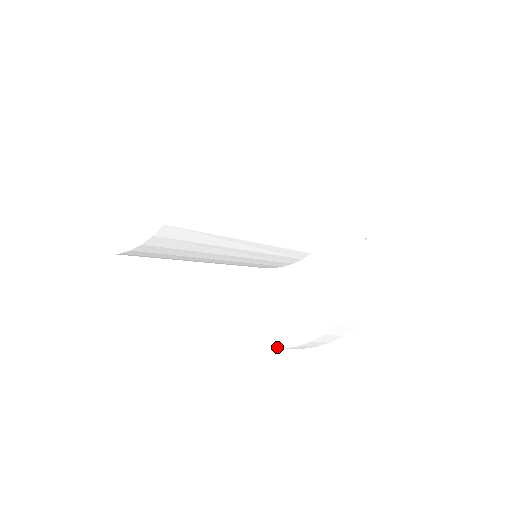
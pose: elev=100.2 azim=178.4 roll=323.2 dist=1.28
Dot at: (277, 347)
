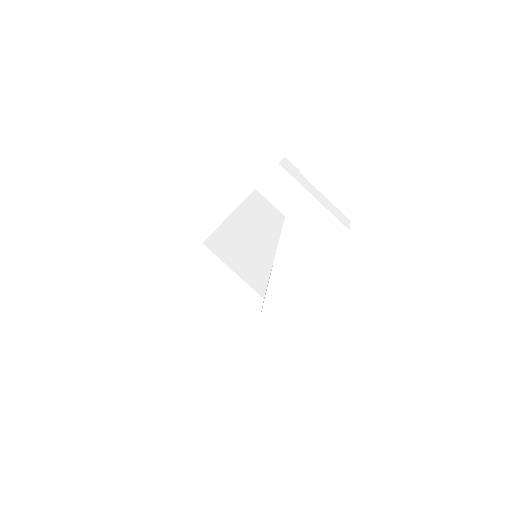
Dot at: (321, 295)
